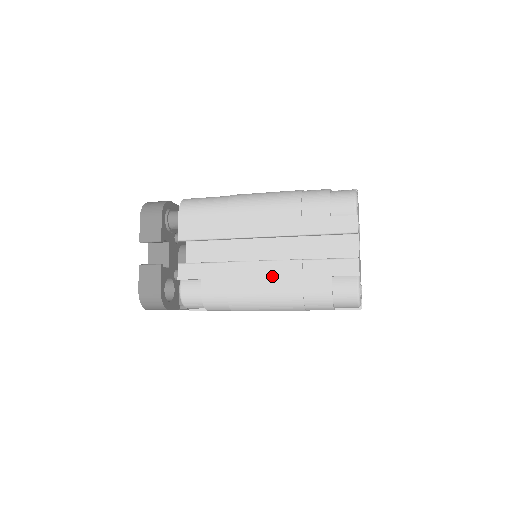
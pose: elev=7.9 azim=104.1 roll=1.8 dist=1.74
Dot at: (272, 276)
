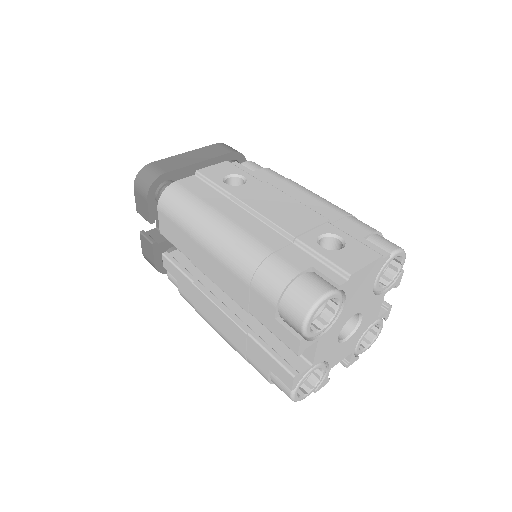
Dot at: (224, 326)
